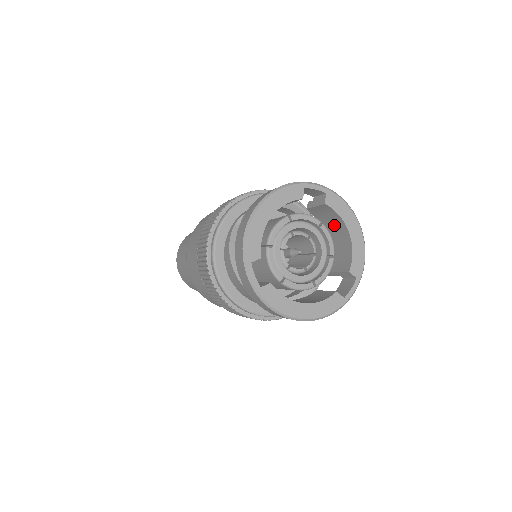
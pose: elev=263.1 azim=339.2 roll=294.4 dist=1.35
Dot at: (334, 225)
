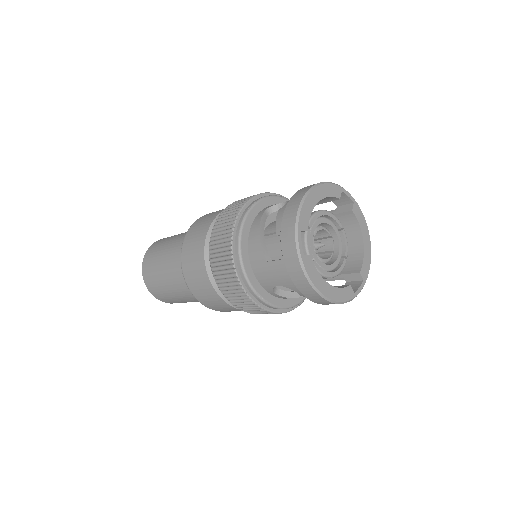
Dot at: (348, 234)
